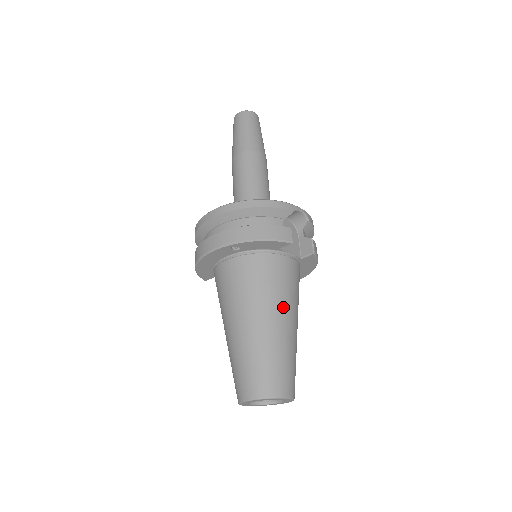
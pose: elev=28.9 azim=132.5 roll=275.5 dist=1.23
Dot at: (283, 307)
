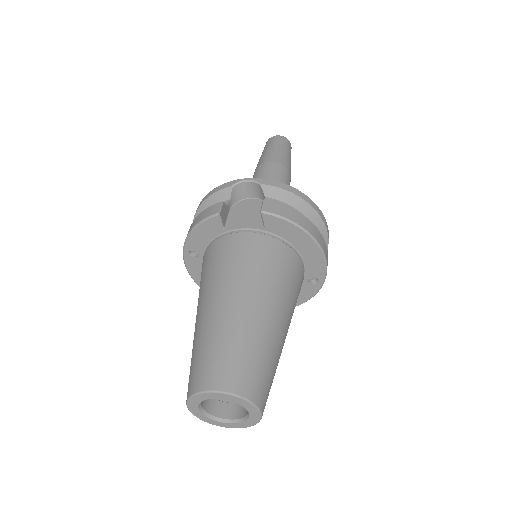
Dot at: (222, 286)
